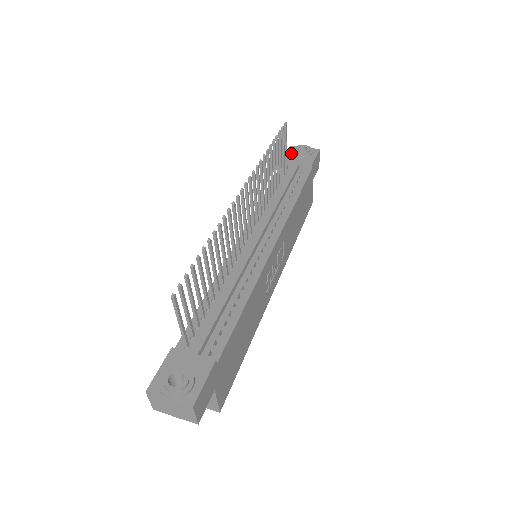
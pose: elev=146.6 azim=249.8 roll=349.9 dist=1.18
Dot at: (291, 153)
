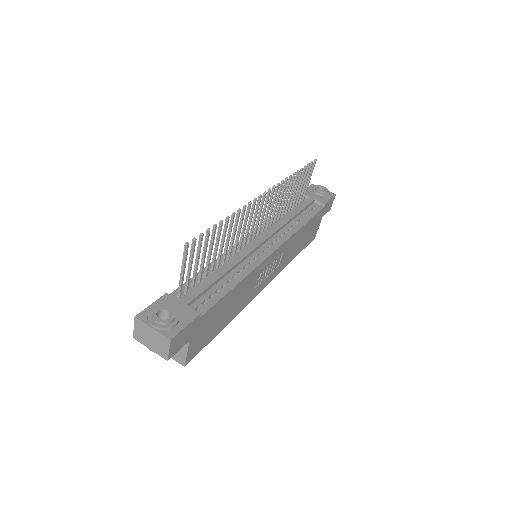
Dot at: (311, 189)
